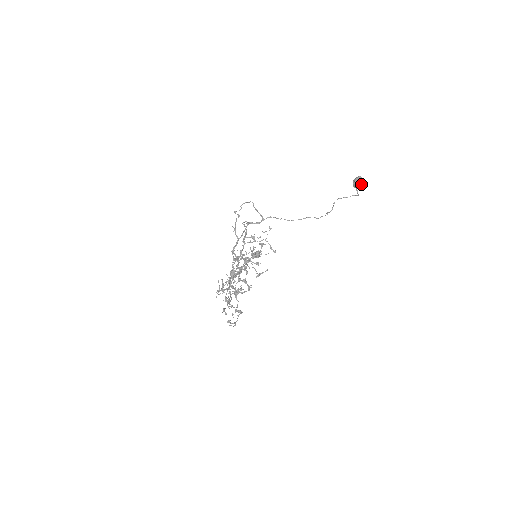
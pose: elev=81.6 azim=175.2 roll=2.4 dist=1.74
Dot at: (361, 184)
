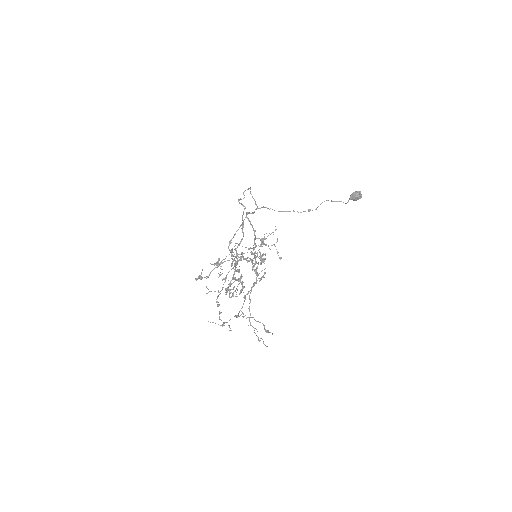
Dot at: (358, 199)
